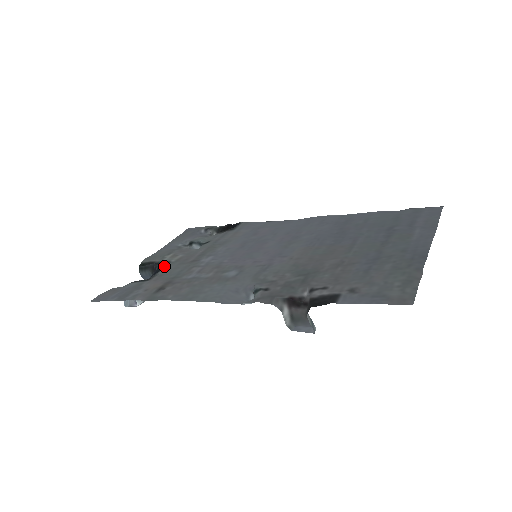
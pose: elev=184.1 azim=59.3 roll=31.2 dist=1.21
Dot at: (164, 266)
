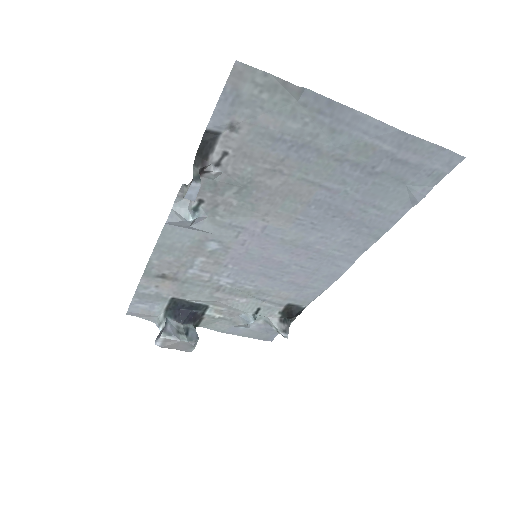
Dot at: (199, 304)
